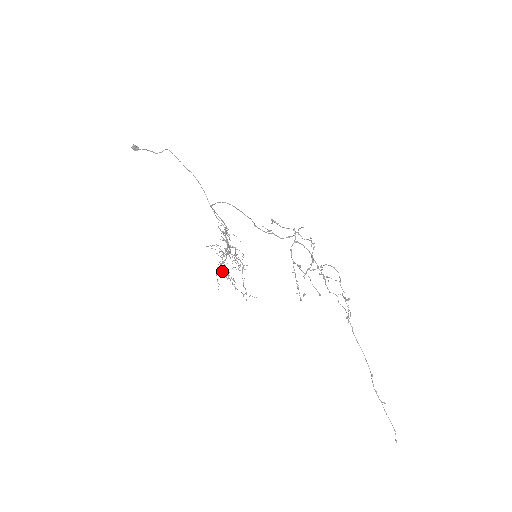
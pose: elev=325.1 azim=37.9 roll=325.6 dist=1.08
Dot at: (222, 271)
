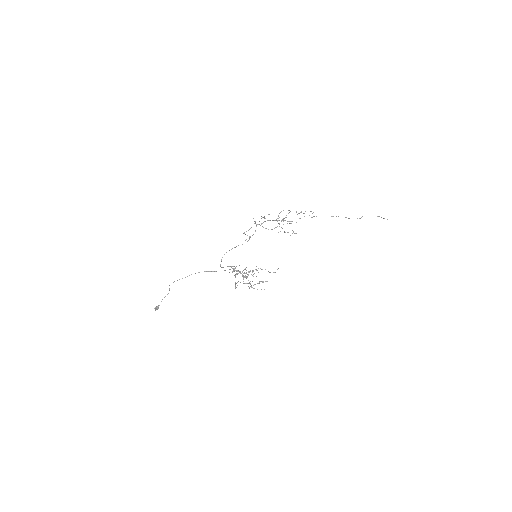
Dot at: occluded
